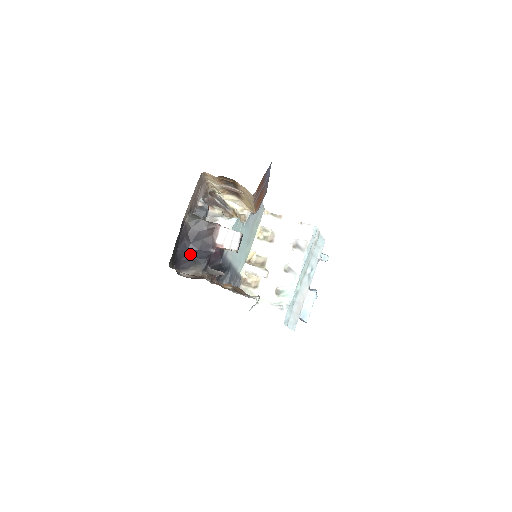
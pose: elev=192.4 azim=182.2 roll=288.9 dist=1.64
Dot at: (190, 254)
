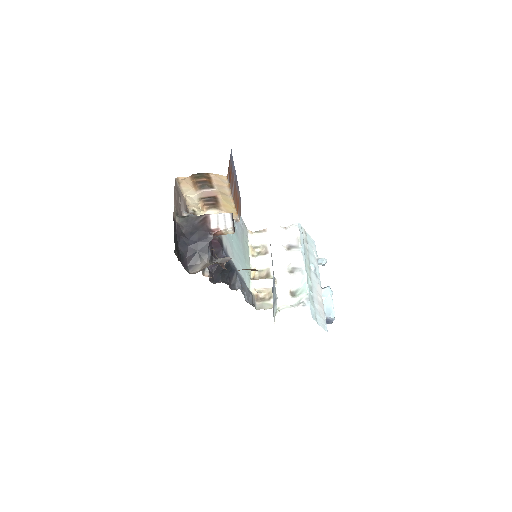
Dot at: (192, 249)
